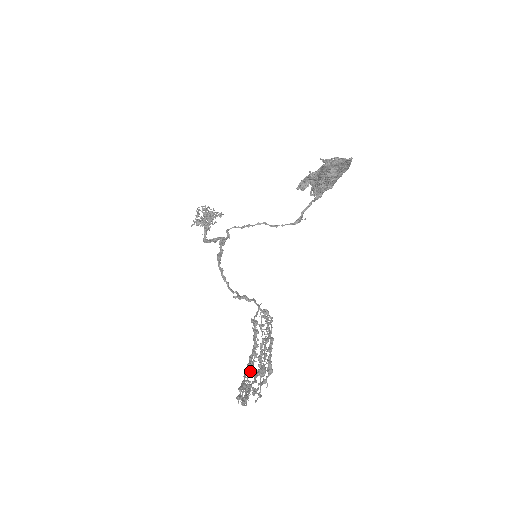
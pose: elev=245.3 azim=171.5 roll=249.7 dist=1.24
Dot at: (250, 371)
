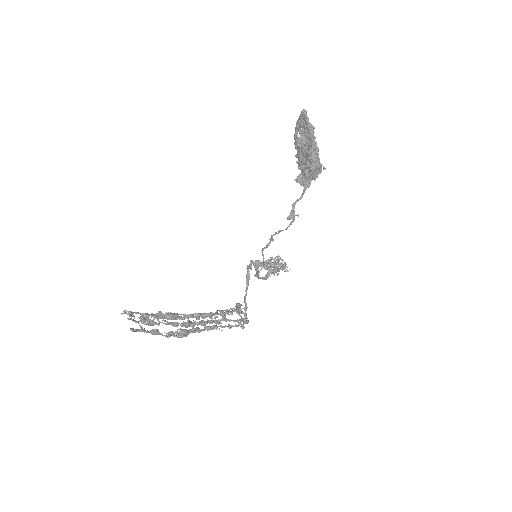
Dot at: (169, 322)
